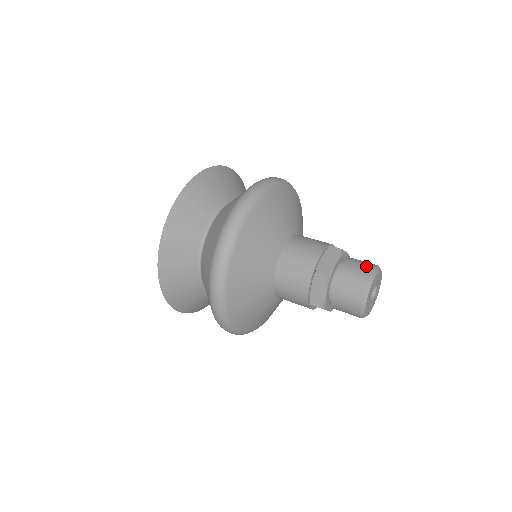
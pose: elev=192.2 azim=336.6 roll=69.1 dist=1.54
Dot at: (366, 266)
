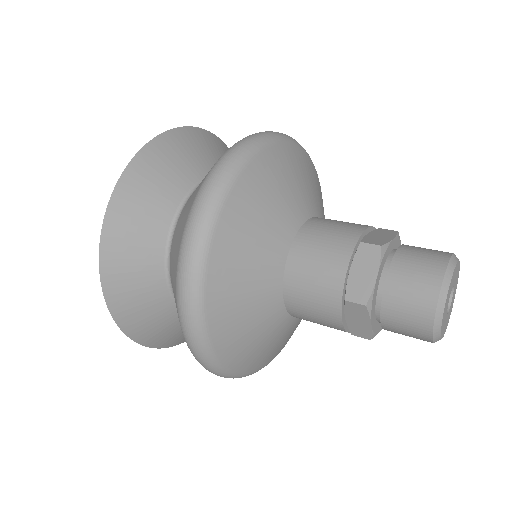
Dot at: (429, 271)
